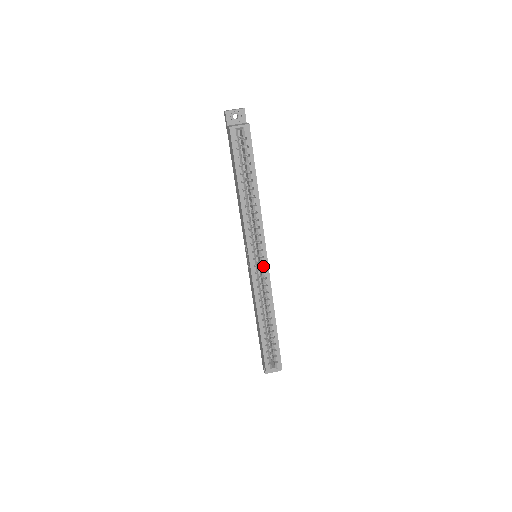
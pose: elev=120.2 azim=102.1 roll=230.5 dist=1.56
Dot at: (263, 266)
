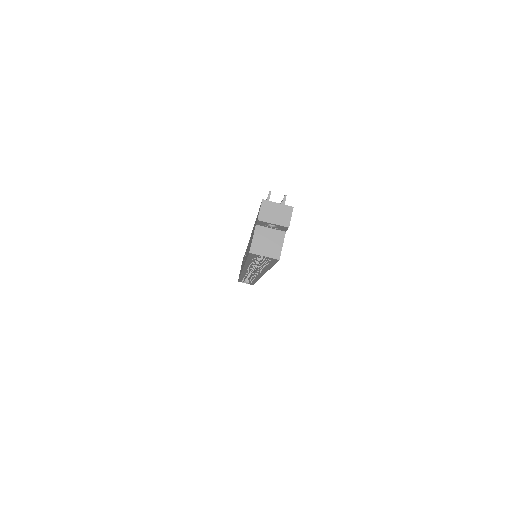
Dot at: occluded
